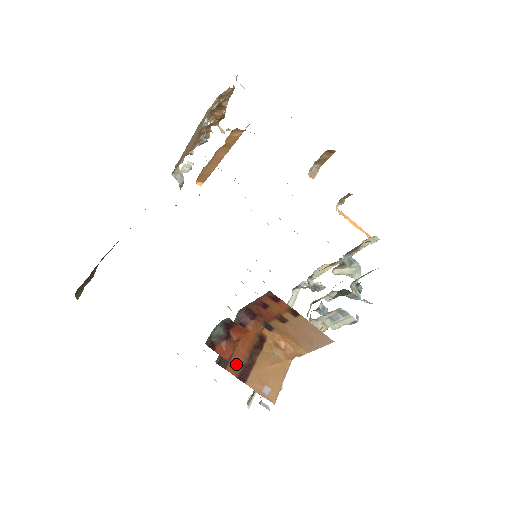
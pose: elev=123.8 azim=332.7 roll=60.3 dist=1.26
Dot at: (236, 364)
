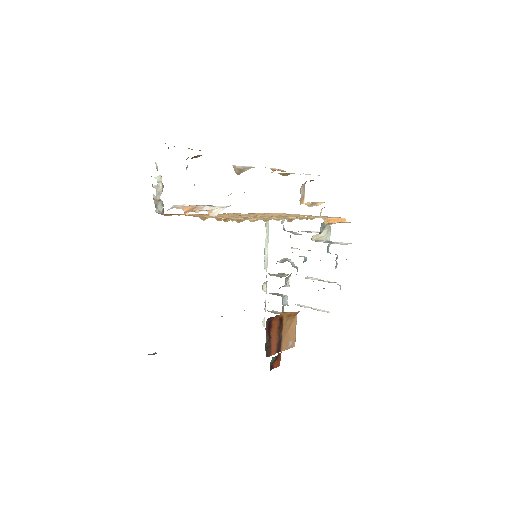
Dot at: (274, 347)
